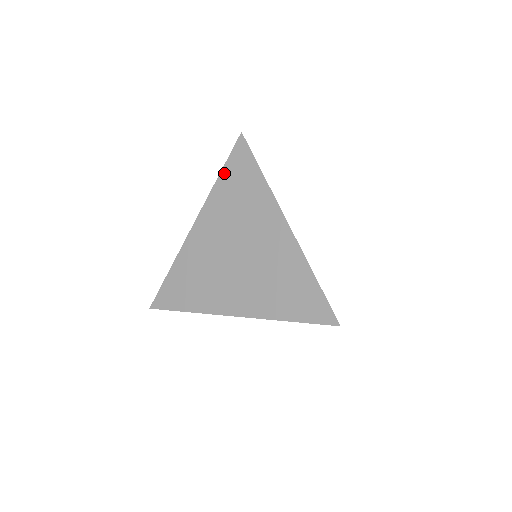
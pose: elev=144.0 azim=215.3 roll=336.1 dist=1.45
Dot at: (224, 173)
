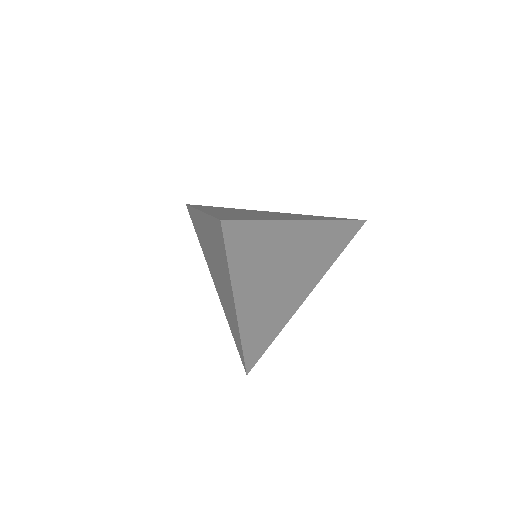
Dot at: (197, 235)
